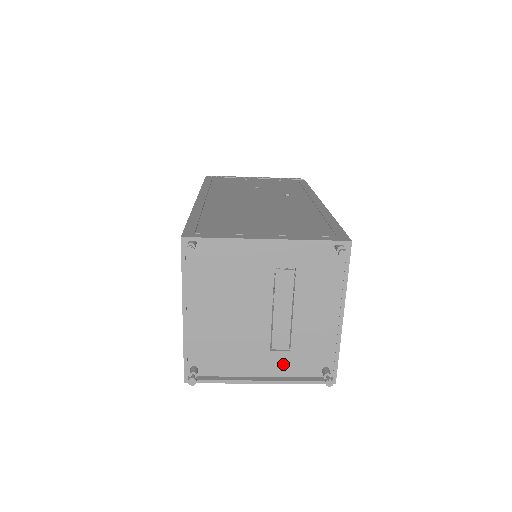
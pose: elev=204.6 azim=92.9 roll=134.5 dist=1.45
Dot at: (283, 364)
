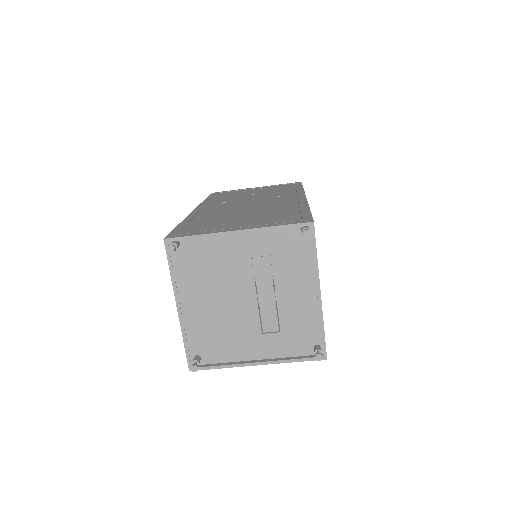
Dot at: (276, 346)
